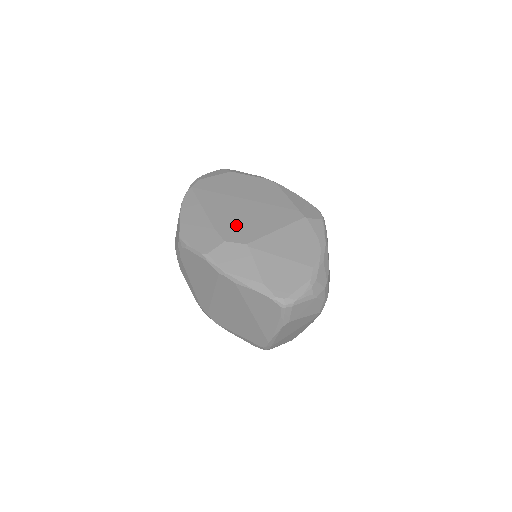
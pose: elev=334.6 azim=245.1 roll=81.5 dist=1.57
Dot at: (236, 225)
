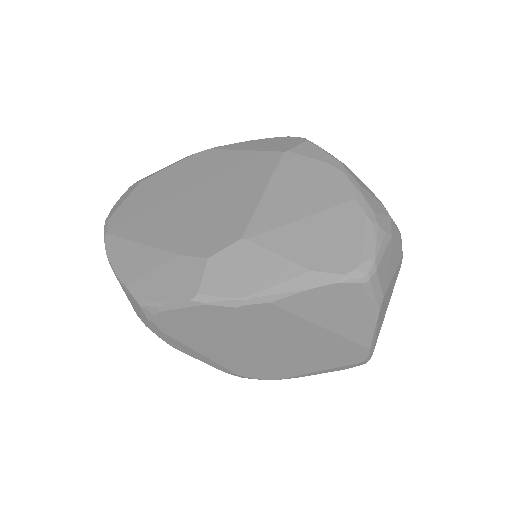
Dot at: (204, 228)
